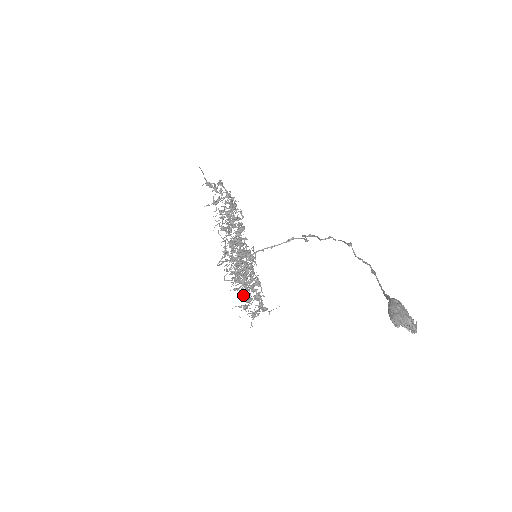
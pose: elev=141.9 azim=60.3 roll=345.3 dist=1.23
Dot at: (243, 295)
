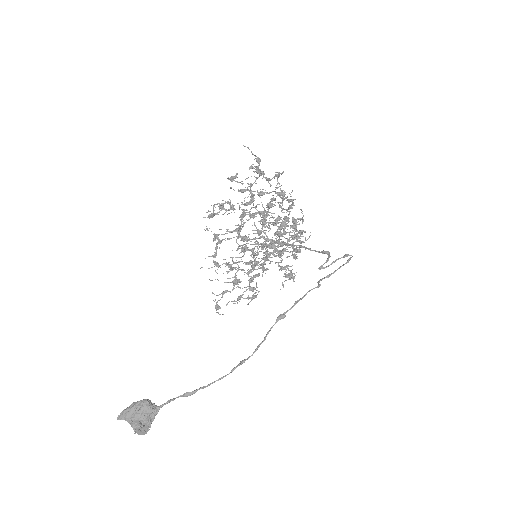
Dot at: (288, 268)
